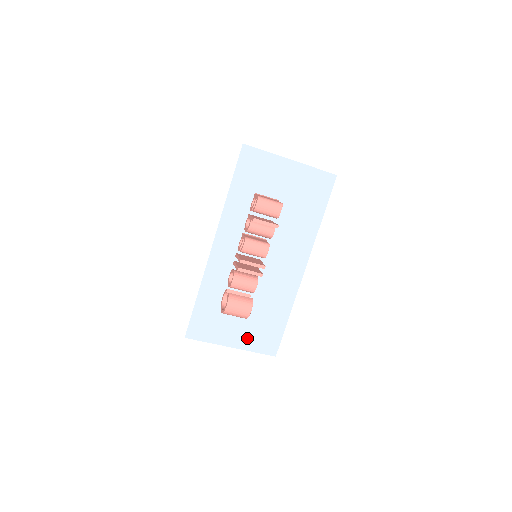
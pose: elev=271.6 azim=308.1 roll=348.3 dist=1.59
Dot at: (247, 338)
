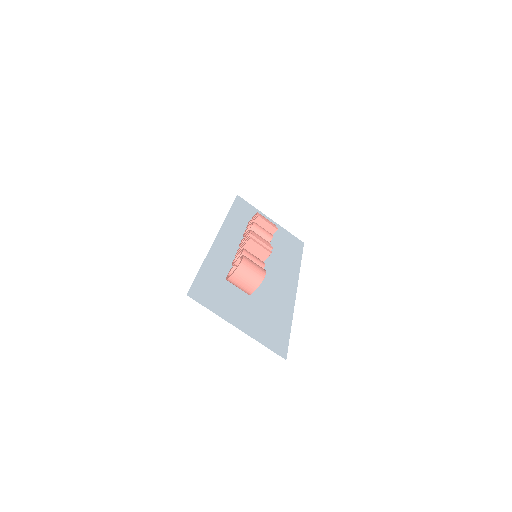
Dot at: (253, 326)
